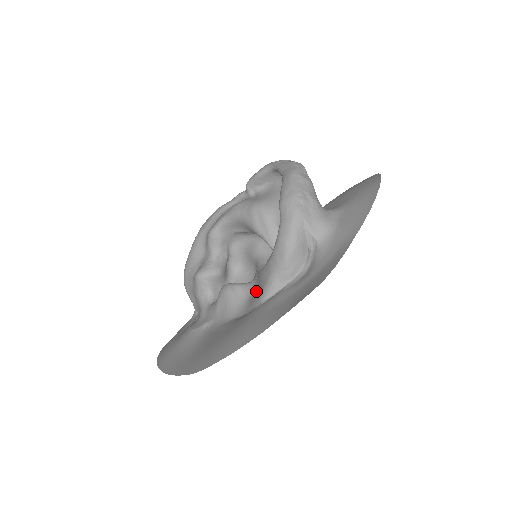
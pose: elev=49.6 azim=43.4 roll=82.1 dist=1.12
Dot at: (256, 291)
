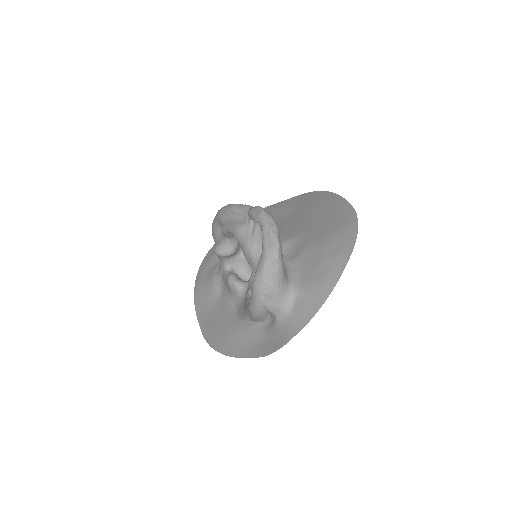
Dot at: (244, 303)
